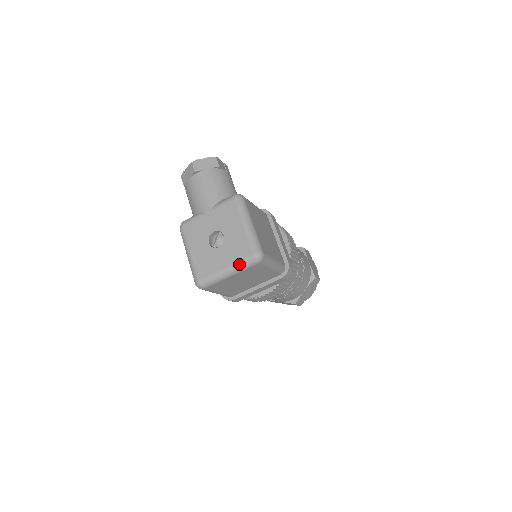
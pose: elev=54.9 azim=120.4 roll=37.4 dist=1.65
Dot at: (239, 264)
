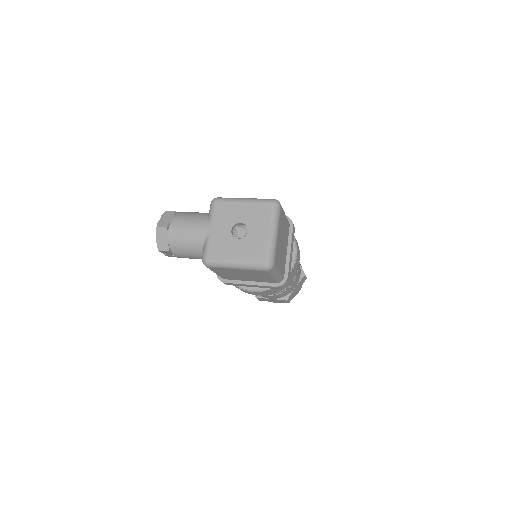
Dot at: (273, 219)
